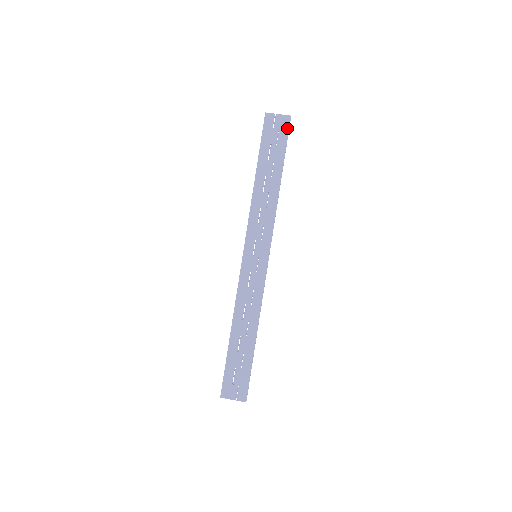
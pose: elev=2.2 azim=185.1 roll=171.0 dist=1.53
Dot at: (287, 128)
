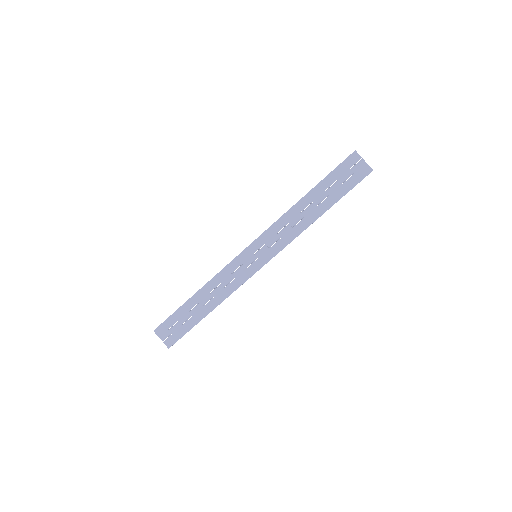
Dot at: (361, 178)
